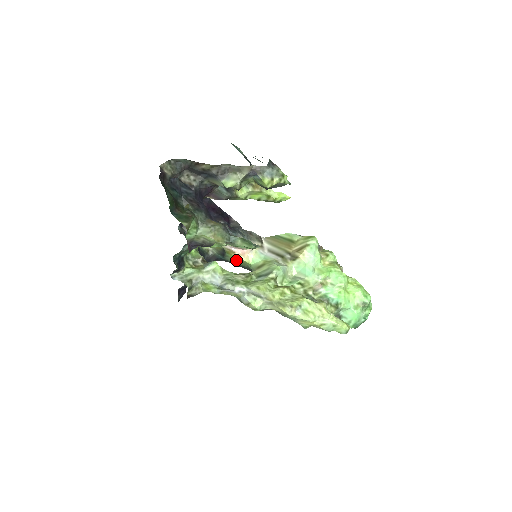
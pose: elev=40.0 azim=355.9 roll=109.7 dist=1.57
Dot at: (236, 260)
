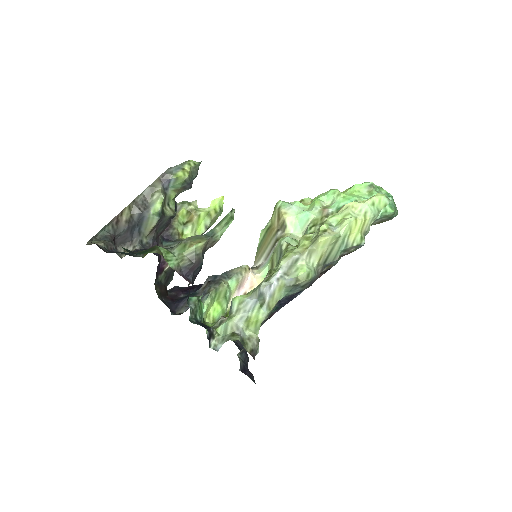
Dot at: occluded
